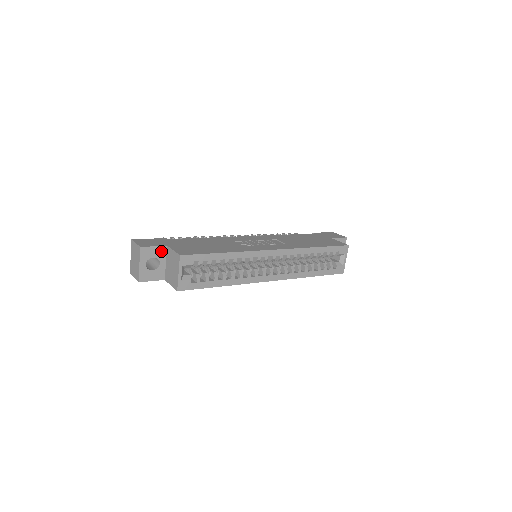
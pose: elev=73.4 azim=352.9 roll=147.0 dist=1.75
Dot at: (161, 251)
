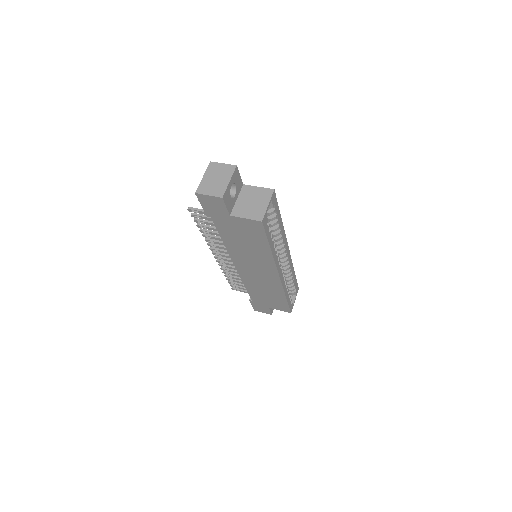
Dot at: (240, 185)
